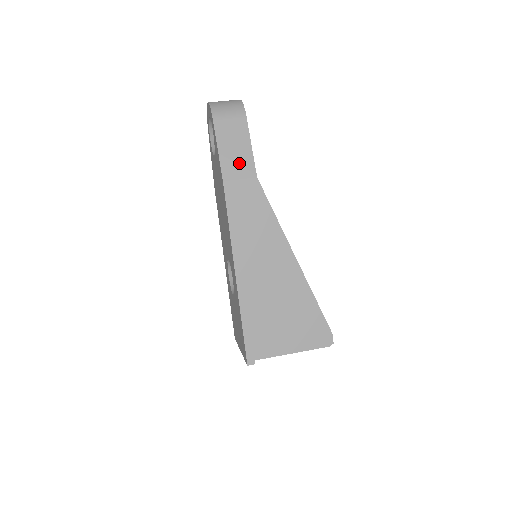
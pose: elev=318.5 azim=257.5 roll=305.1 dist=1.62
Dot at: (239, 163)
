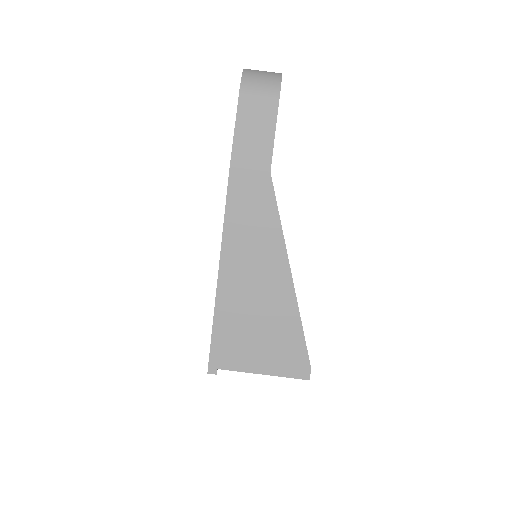
Dot at: (254, 150)
